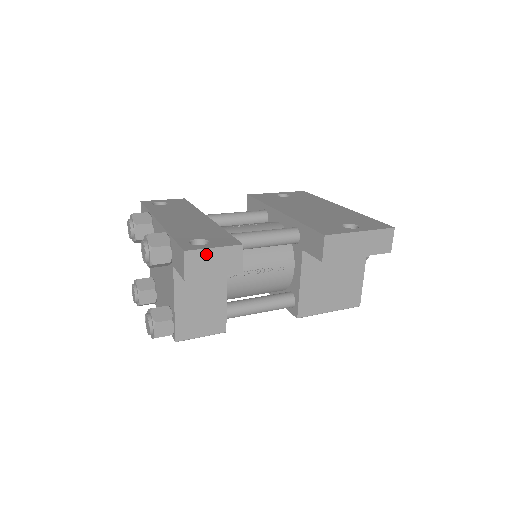
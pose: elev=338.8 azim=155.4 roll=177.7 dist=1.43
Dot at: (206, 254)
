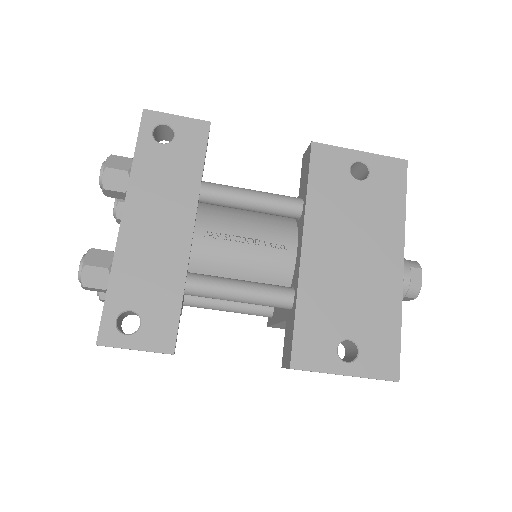
Dot at: (125, 348)
